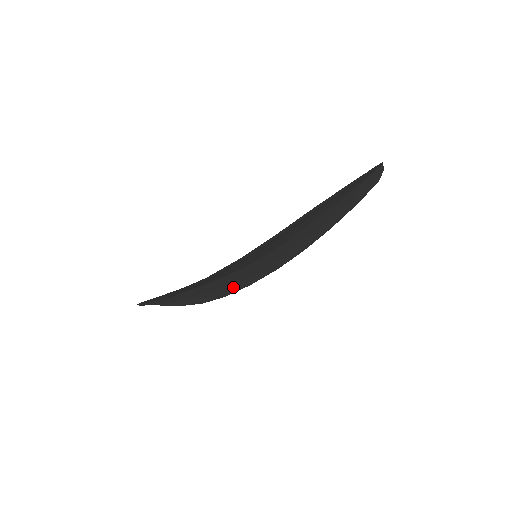
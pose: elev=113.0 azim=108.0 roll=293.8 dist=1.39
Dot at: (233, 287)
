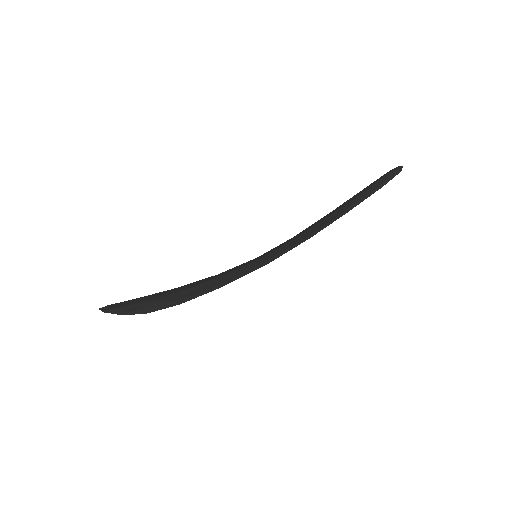
Dot at: occluded
